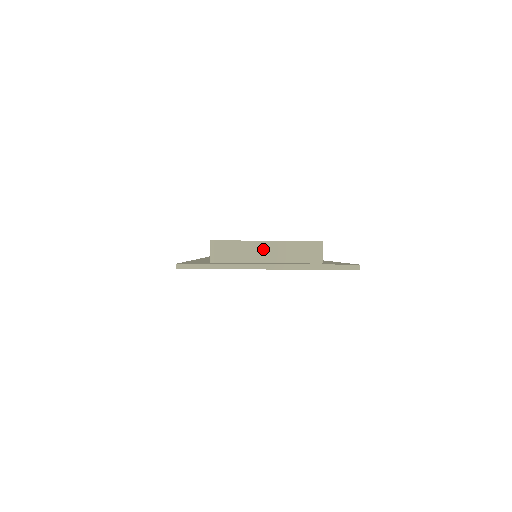
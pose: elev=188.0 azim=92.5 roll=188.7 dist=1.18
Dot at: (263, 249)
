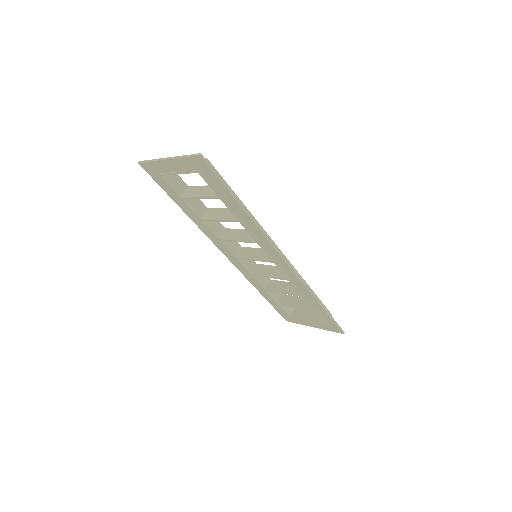
Dot at: occluded
